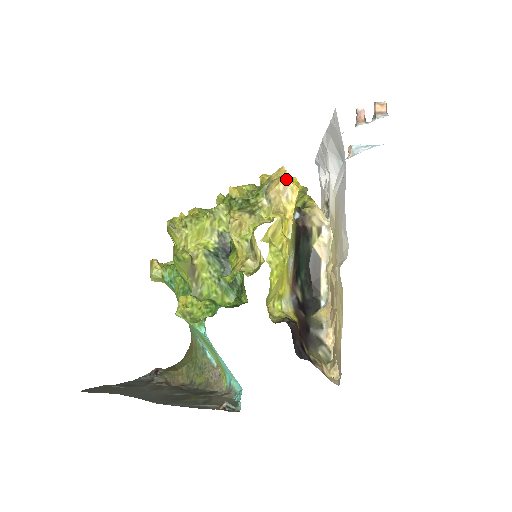
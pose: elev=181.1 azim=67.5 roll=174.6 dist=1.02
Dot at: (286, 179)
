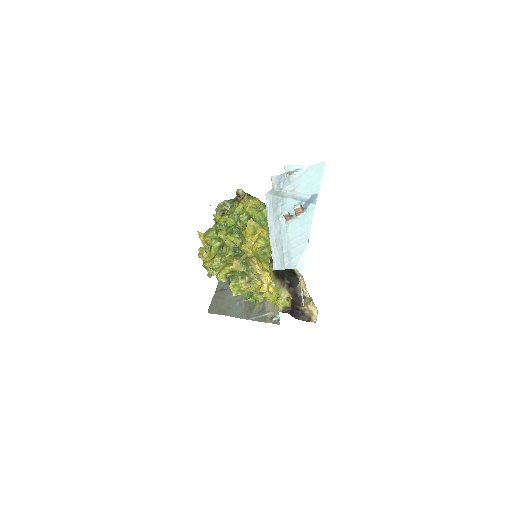
Dot at: occluded
